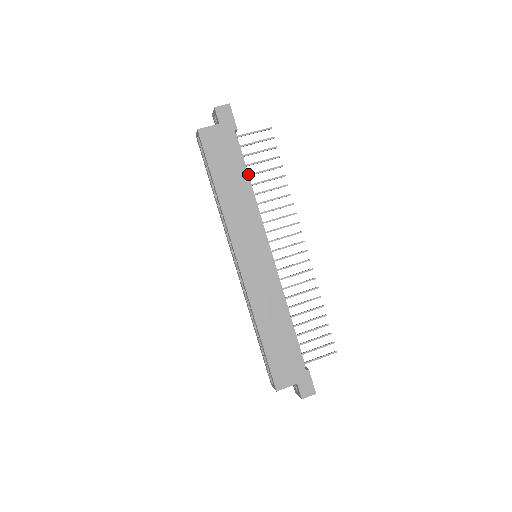
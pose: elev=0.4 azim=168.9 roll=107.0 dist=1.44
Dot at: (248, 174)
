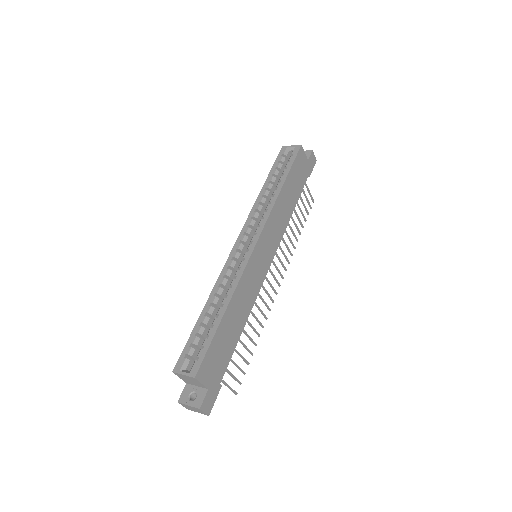
Dot at: occluded
